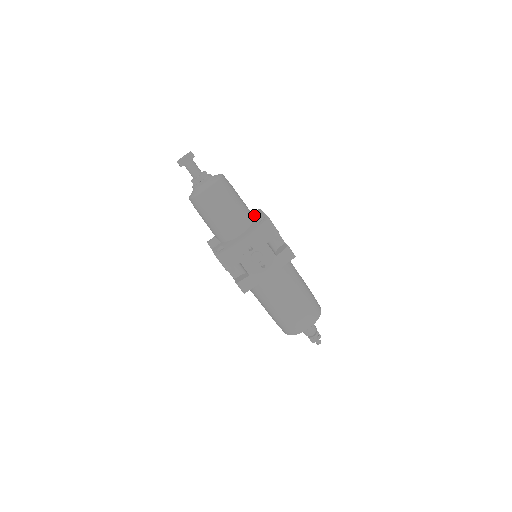
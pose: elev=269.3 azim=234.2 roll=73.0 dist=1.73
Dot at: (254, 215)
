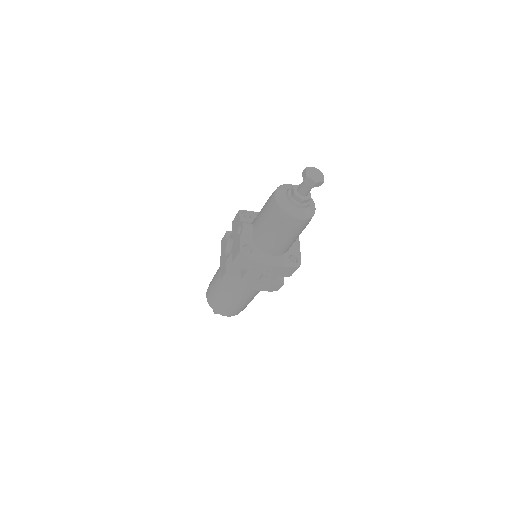
Dot at: occluded
